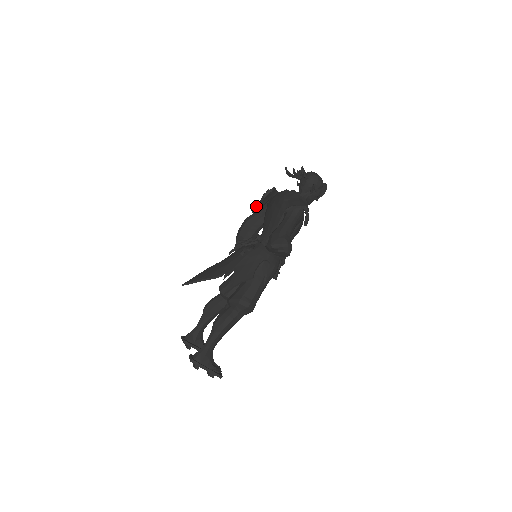
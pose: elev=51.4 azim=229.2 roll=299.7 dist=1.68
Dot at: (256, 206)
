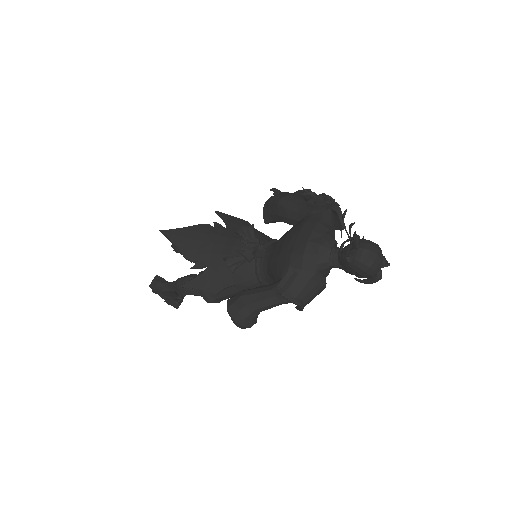
Dot at: (302, 196)
